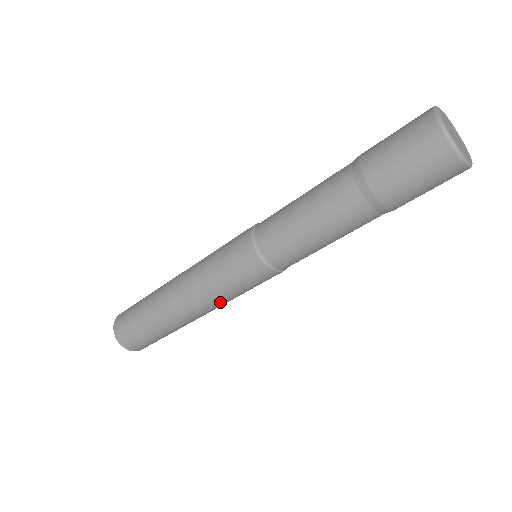
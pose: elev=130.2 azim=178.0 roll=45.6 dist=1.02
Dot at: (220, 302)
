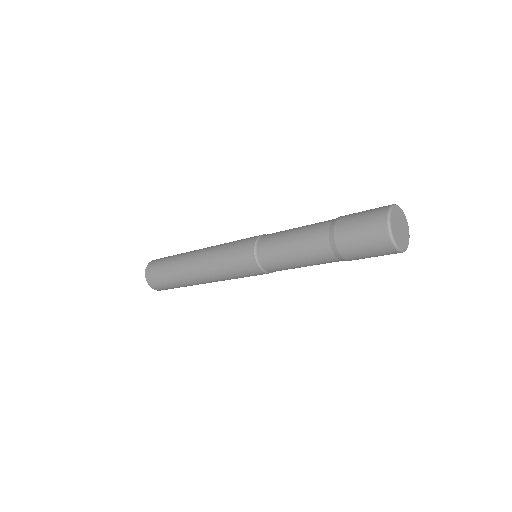
Dot at: (215, 270)
